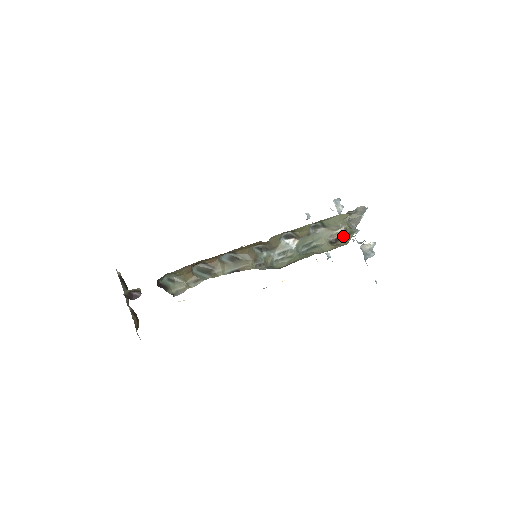
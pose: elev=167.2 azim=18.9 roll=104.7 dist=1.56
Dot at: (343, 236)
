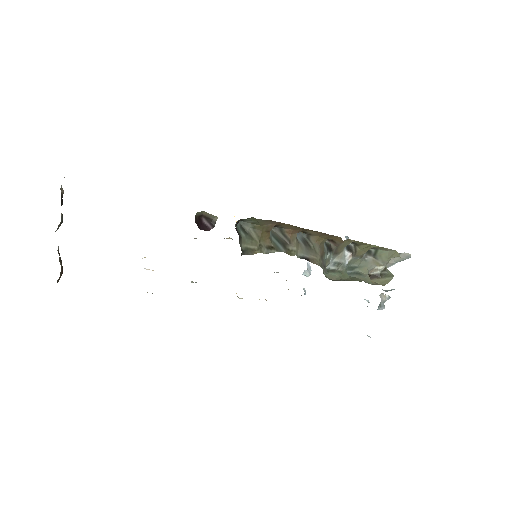
Dot at: (380, 275)
